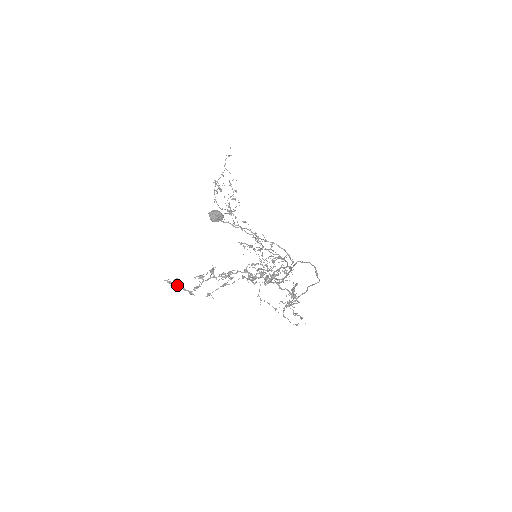
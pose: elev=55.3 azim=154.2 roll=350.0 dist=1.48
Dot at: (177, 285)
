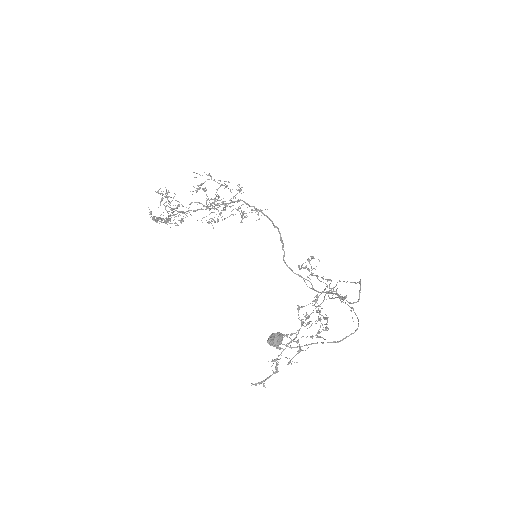
Dot at: (263, 381)
